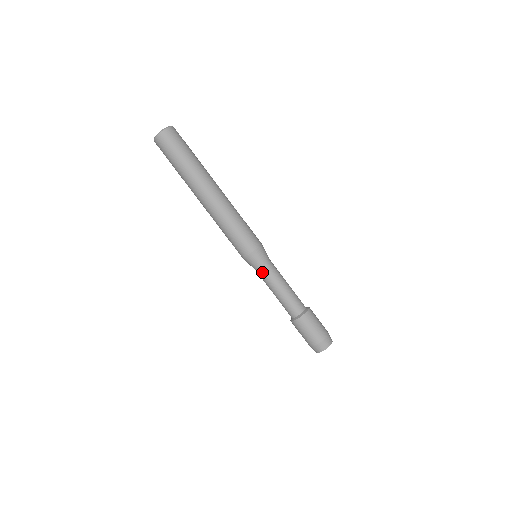
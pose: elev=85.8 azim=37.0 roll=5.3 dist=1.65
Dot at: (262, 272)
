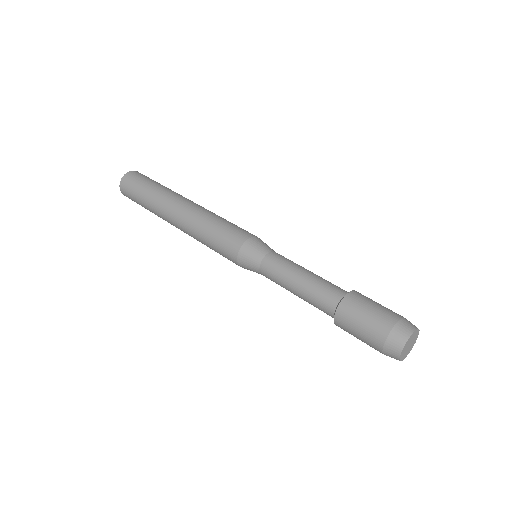
Dot at: (271, 257)
